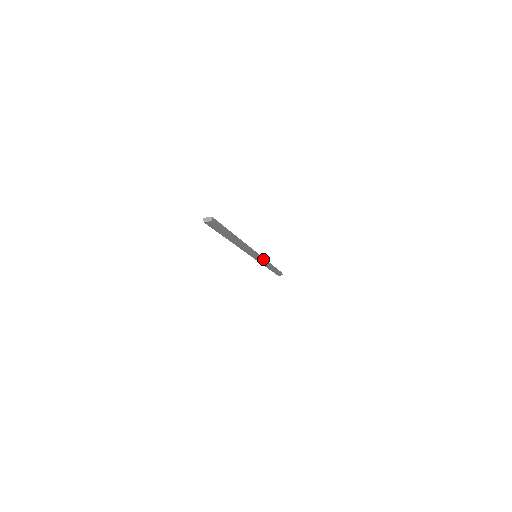
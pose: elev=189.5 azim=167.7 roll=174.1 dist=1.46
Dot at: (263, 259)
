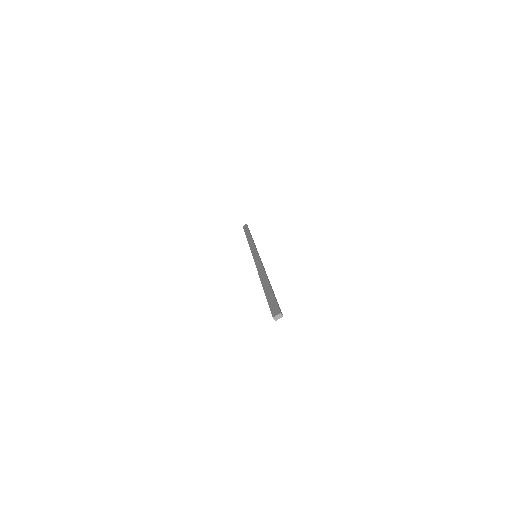
Dot at: occluded
